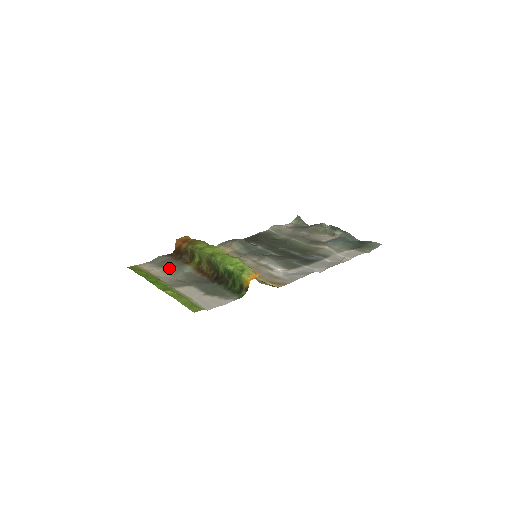
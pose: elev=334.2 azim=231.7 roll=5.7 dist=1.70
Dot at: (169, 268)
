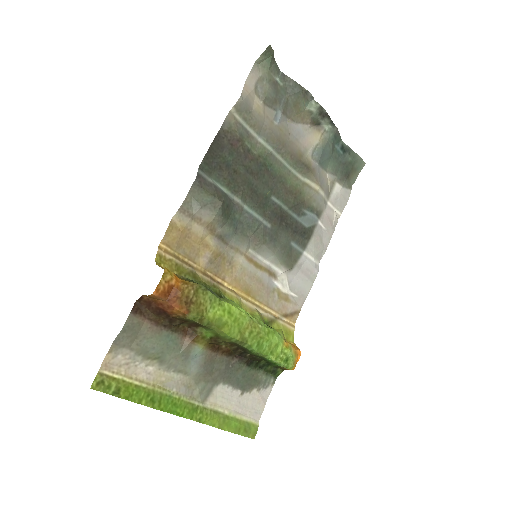
Dot at: (167, 359)
